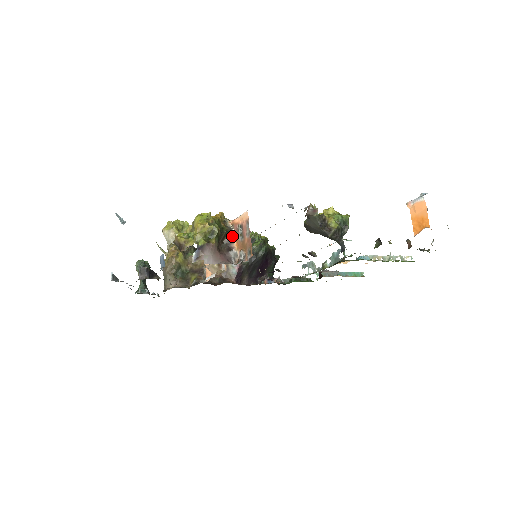
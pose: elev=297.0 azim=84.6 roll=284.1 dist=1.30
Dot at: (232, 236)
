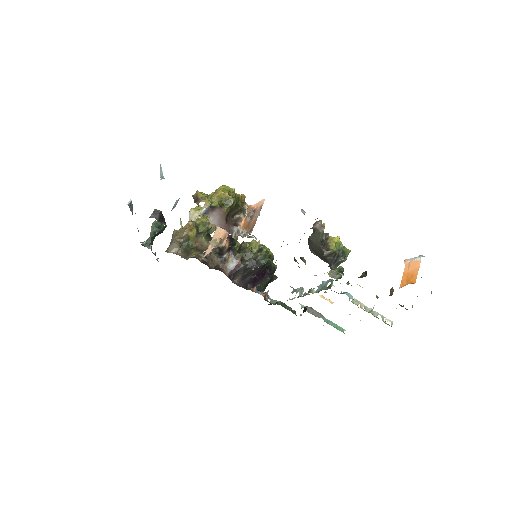
Dot at: (243, 216)
